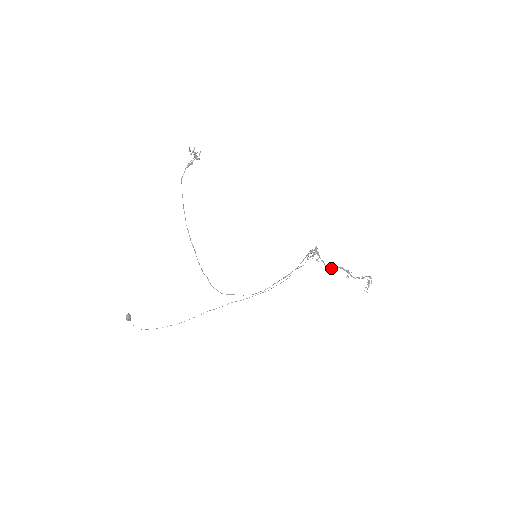
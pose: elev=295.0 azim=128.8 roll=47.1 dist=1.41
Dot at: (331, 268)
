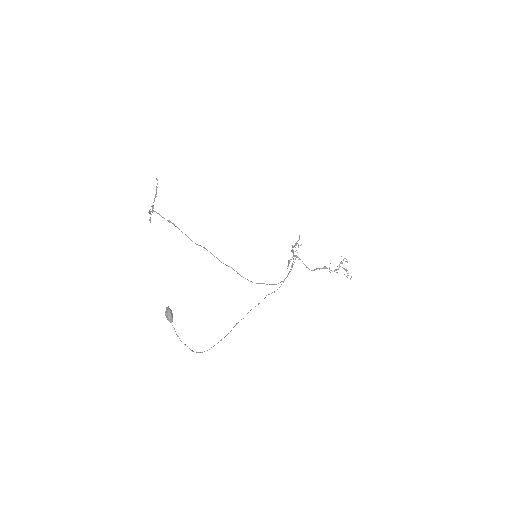
Dot at: occluded
